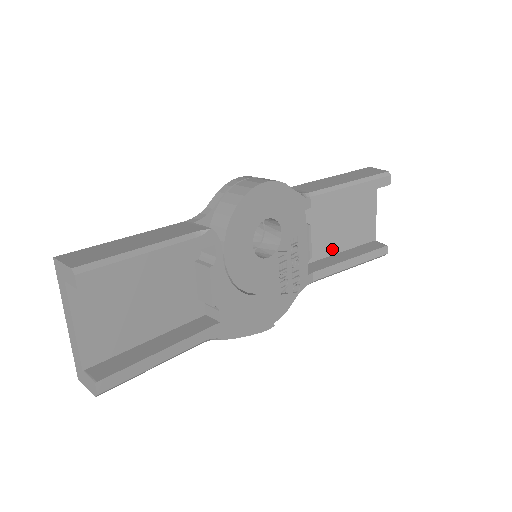
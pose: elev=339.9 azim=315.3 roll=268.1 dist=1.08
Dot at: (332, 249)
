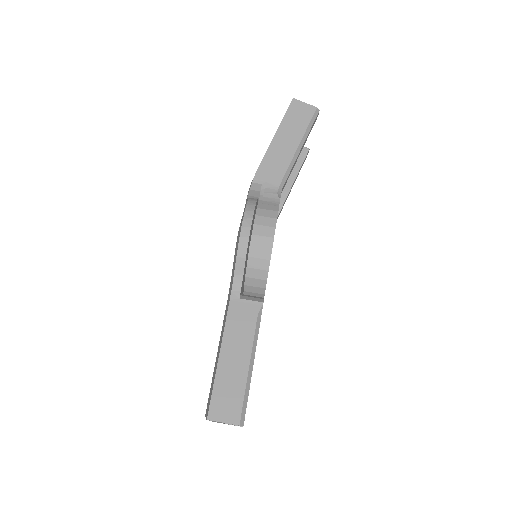
Dot at: occluded
